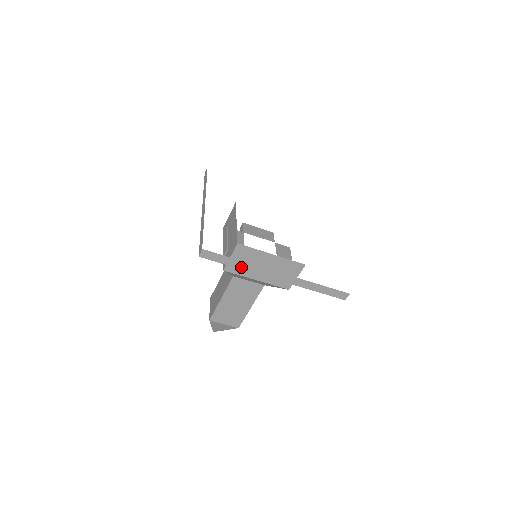
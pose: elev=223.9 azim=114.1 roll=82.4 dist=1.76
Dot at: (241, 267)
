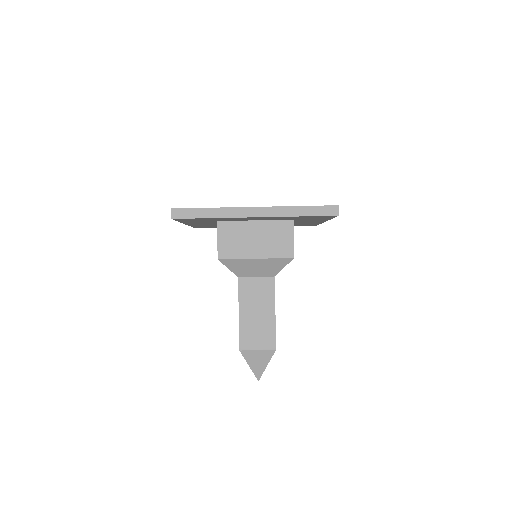
Dot at: (215, 216)
